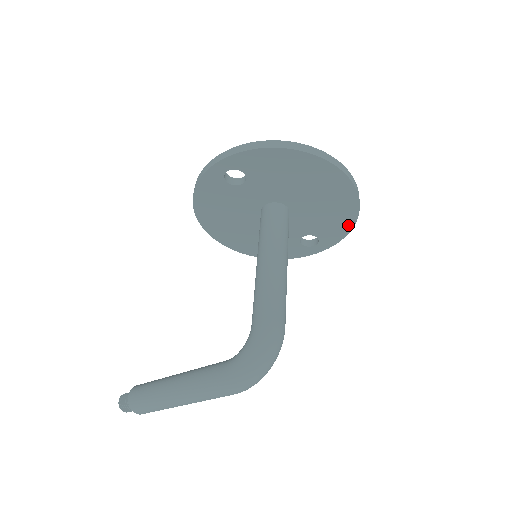
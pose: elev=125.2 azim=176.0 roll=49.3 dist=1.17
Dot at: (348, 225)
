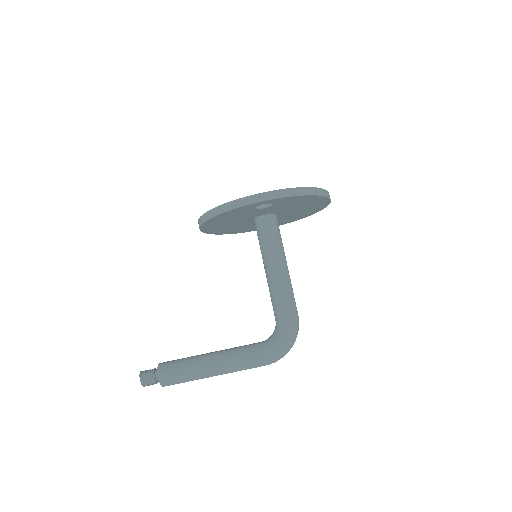
Dot at: (300, 218)
